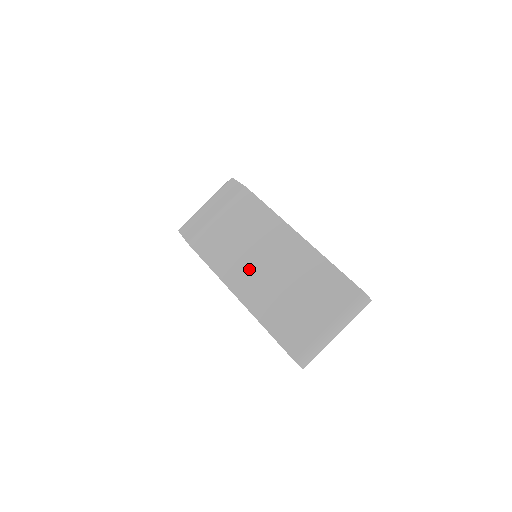
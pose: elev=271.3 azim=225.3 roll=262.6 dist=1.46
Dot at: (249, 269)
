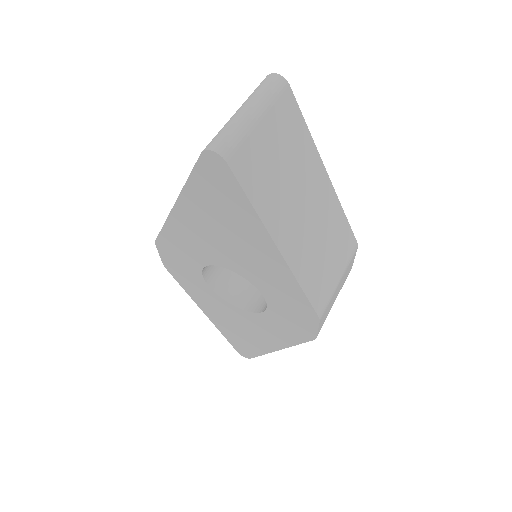
Dot at: occluded
